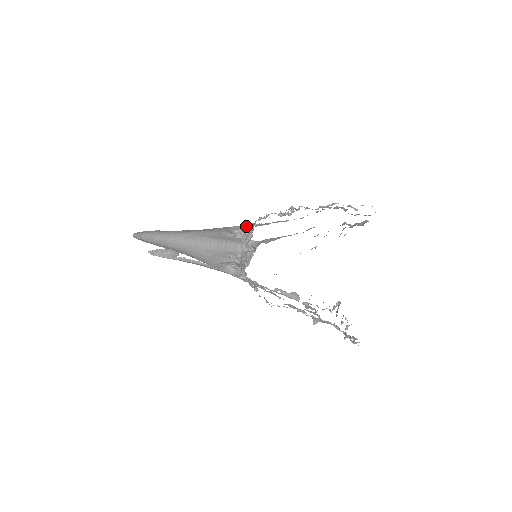
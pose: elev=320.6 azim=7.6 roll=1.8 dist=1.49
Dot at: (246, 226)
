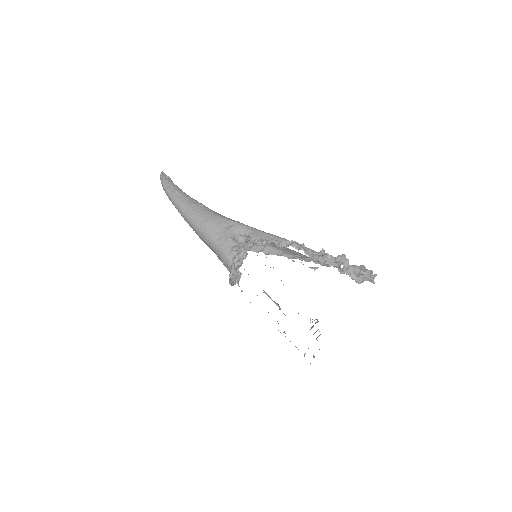
Dot at: (251, 233)
